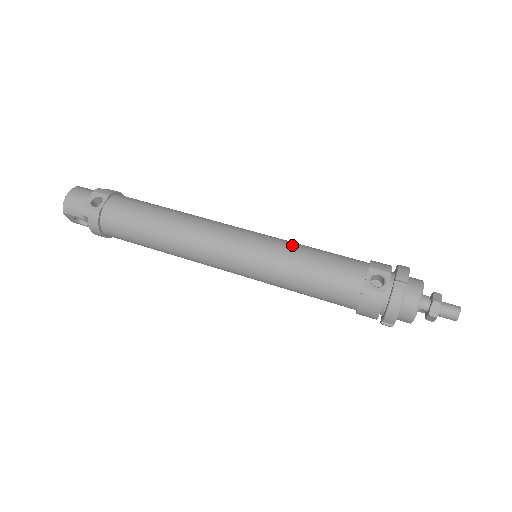
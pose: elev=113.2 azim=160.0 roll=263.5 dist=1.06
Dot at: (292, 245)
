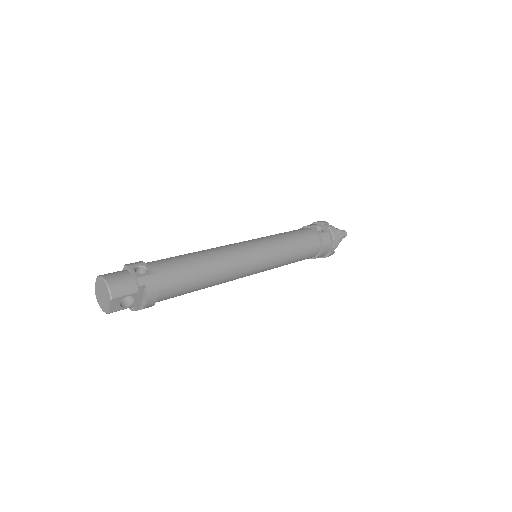
Dot at: (272, 235)
